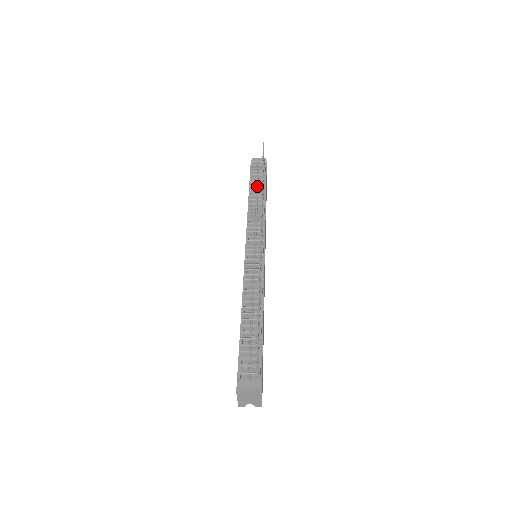
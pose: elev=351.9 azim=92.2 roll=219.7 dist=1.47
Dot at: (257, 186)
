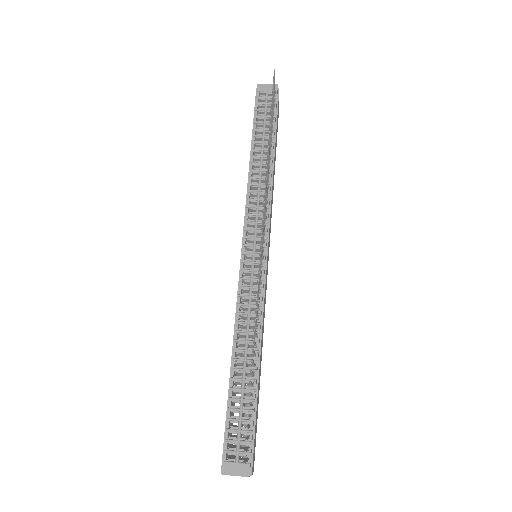
Dot at: (263, 139)
